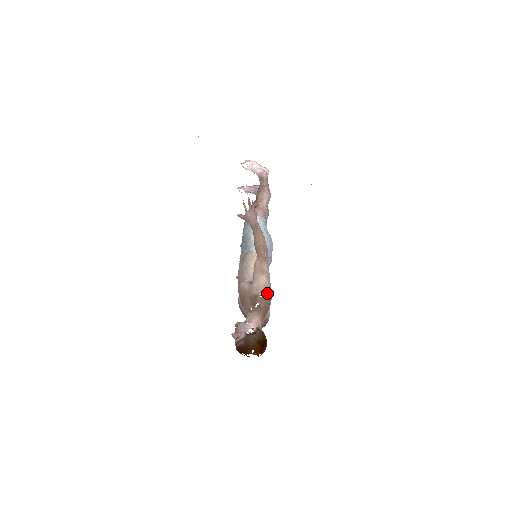
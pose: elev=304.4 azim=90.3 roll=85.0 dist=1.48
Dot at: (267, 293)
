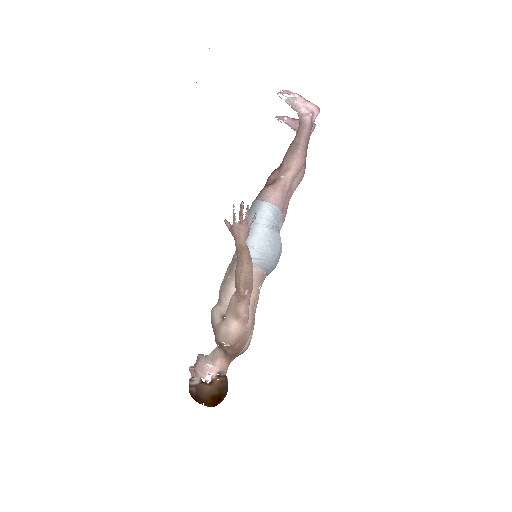
Dot at: (237, 342)
